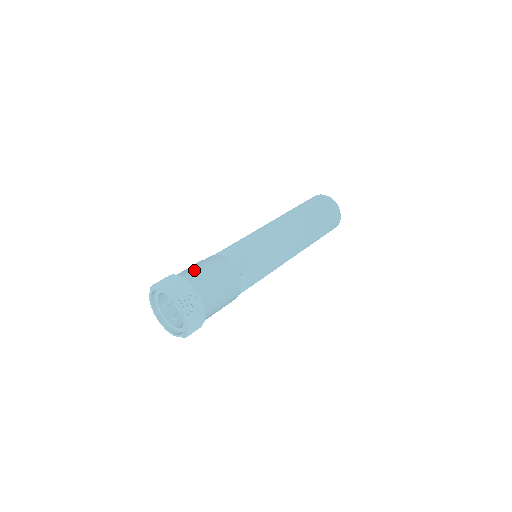
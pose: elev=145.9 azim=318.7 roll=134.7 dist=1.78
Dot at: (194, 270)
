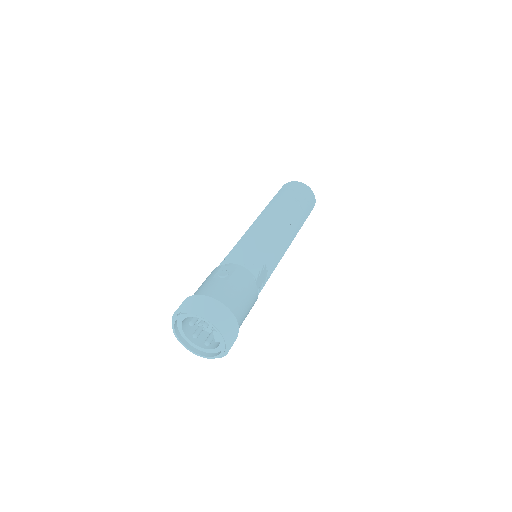
Dot at: (231, 293)
